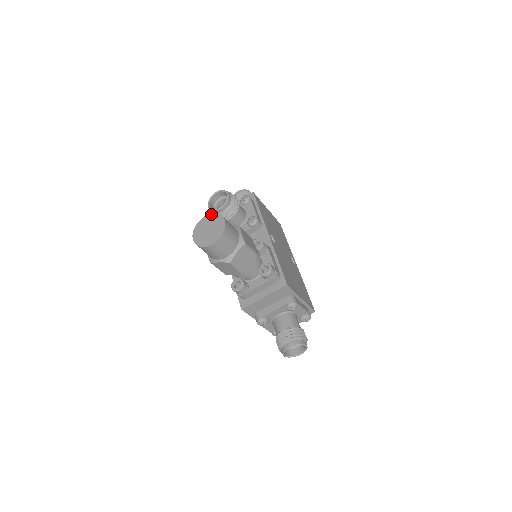
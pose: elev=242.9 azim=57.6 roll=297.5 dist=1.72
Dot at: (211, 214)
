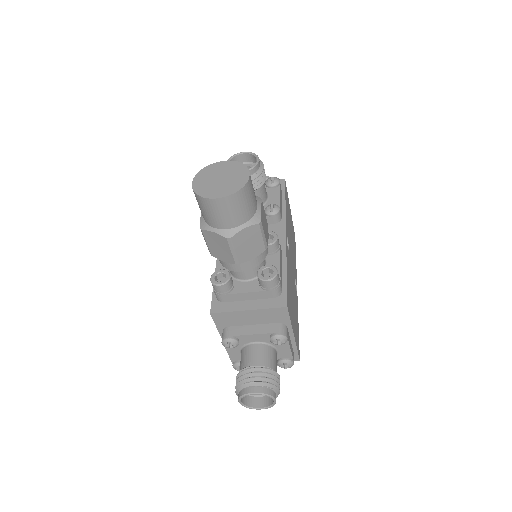
Dot at: (233, 161)
